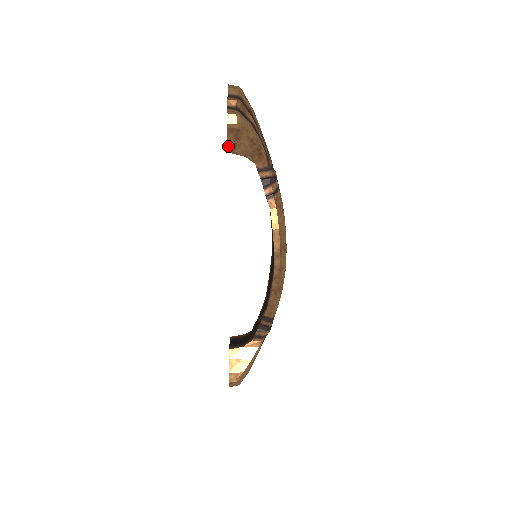
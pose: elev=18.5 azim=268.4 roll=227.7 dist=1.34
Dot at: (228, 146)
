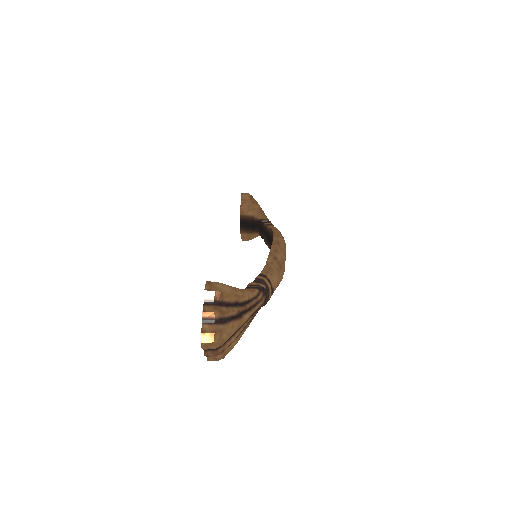
Dot at: occluded
